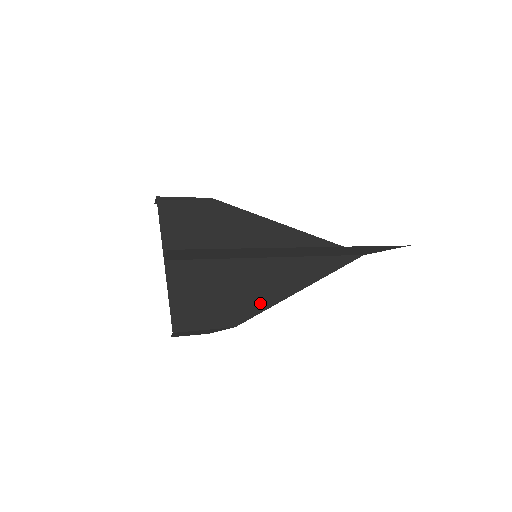
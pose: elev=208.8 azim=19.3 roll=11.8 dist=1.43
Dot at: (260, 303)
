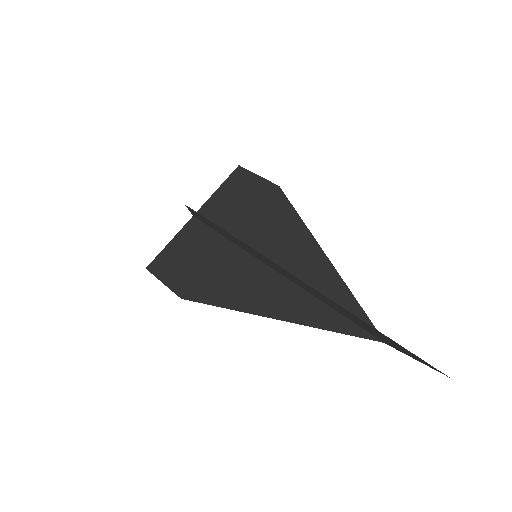
Dot at: (218, 297)
